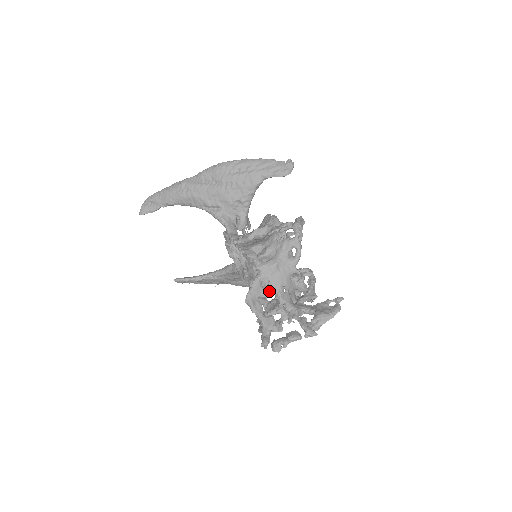
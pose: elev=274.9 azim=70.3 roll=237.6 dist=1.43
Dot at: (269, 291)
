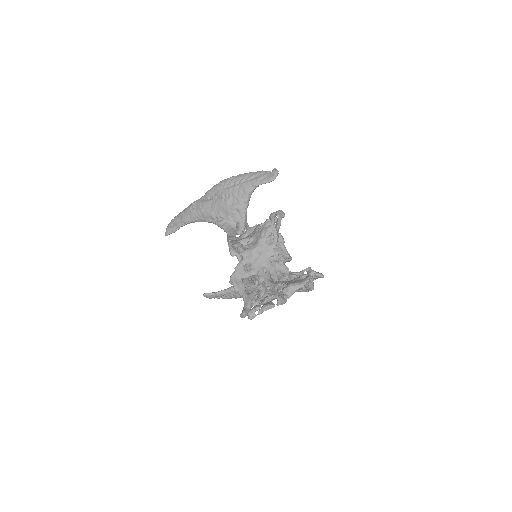
Dot at: (250, 272)
